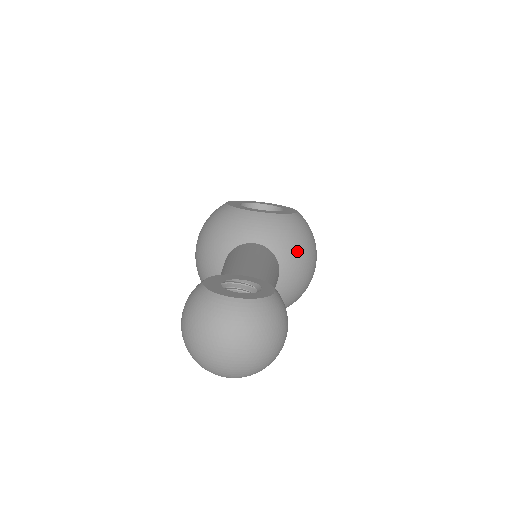
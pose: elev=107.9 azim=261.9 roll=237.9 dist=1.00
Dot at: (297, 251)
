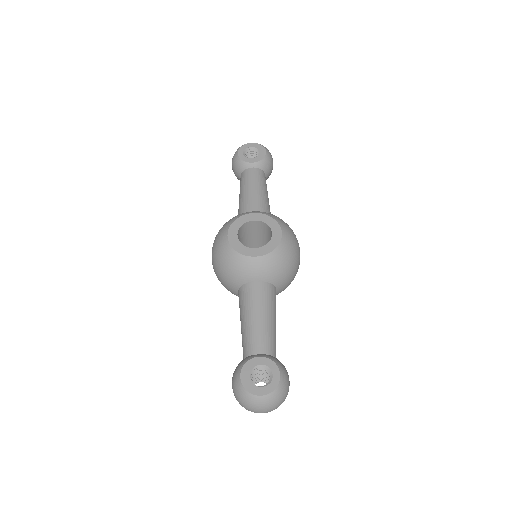
Dot at: (286, 273)
